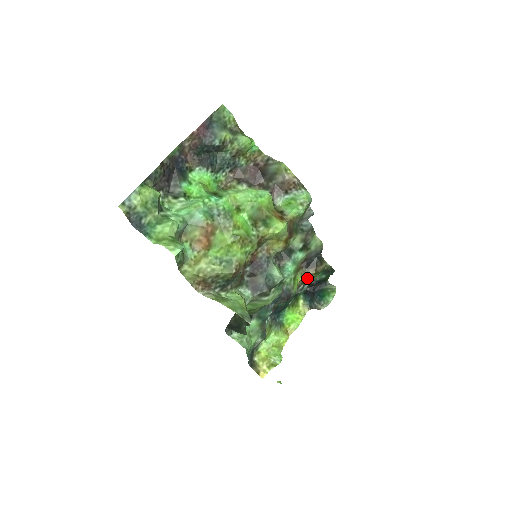
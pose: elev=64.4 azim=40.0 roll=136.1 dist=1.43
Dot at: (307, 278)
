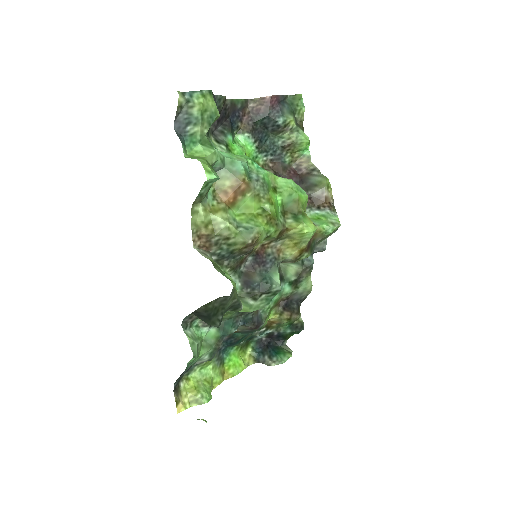
Dot at: (275, 322)
